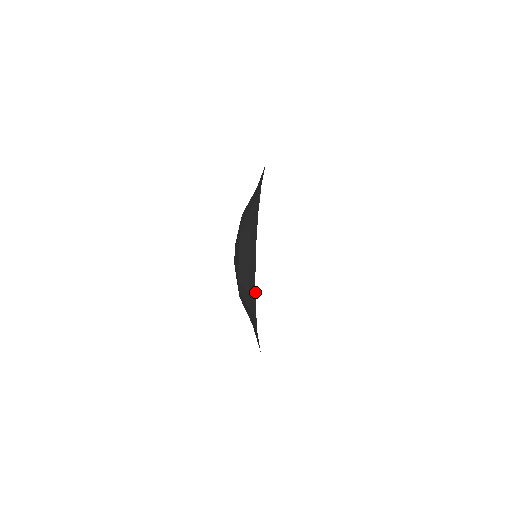
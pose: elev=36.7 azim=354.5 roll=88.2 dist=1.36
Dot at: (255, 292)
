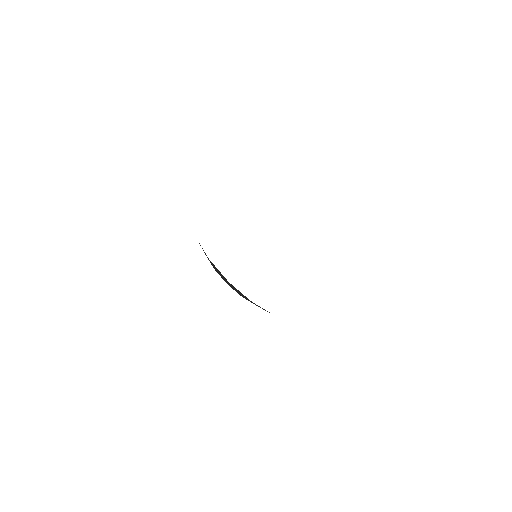
Dot at: occluded
